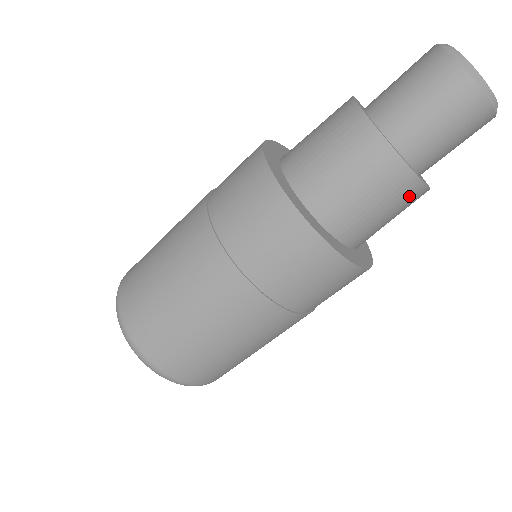
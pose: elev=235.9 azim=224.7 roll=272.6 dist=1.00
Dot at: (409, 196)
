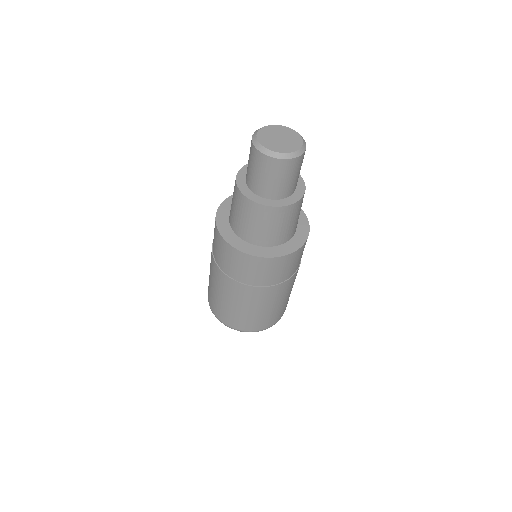
Dot at: (256, 211)
